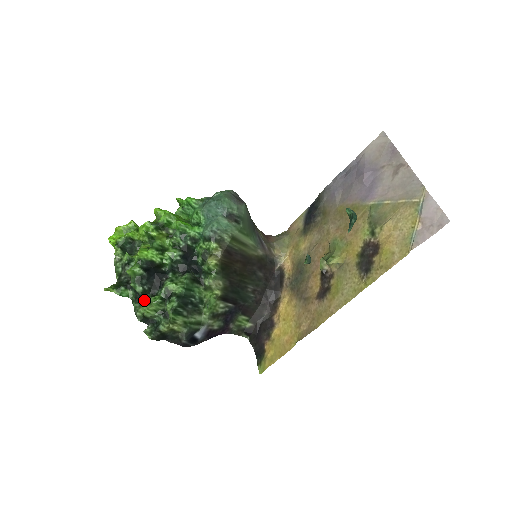
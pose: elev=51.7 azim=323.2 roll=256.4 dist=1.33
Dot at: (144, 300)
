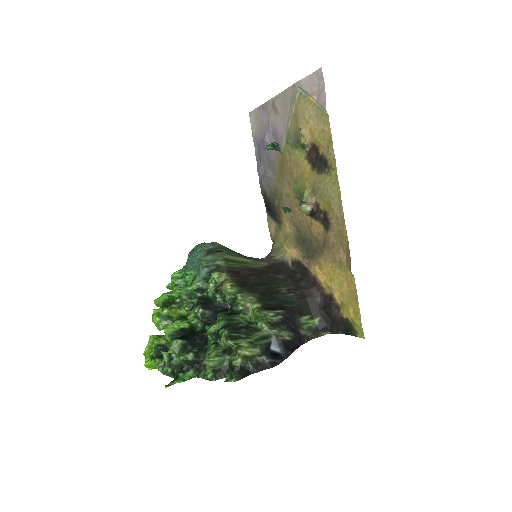
Dot at: occluded
